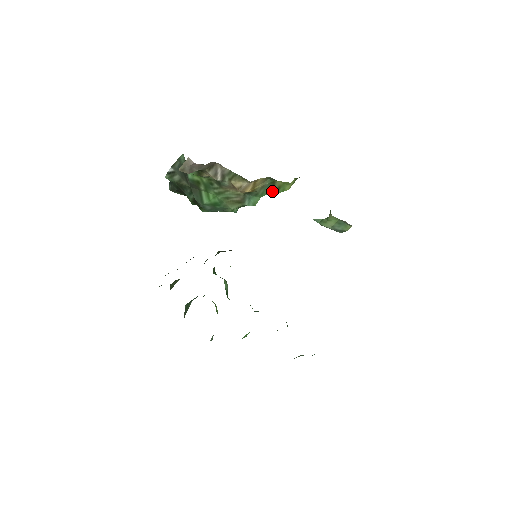
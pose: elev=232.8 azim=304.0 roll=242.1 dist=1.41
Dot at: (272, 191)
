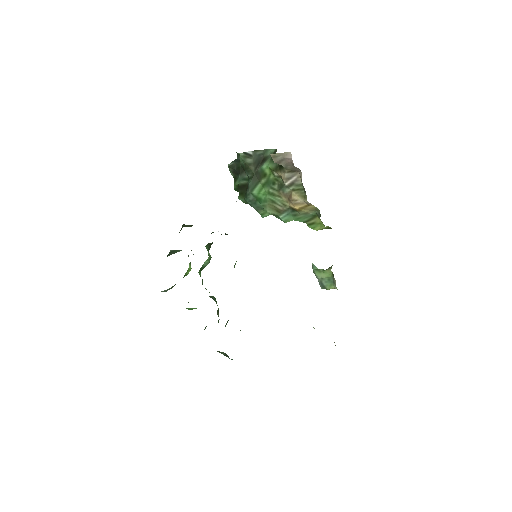
Dot at: (306, 222)
